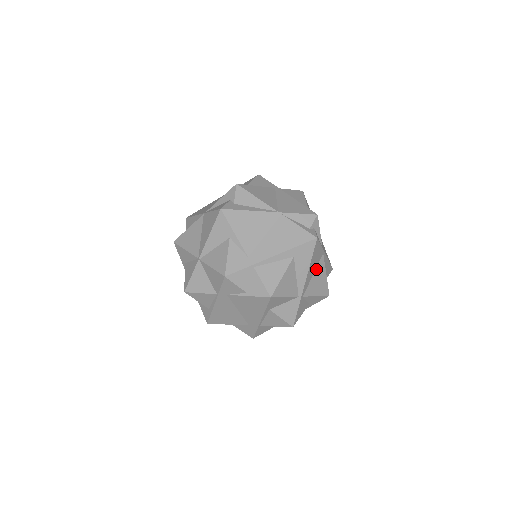
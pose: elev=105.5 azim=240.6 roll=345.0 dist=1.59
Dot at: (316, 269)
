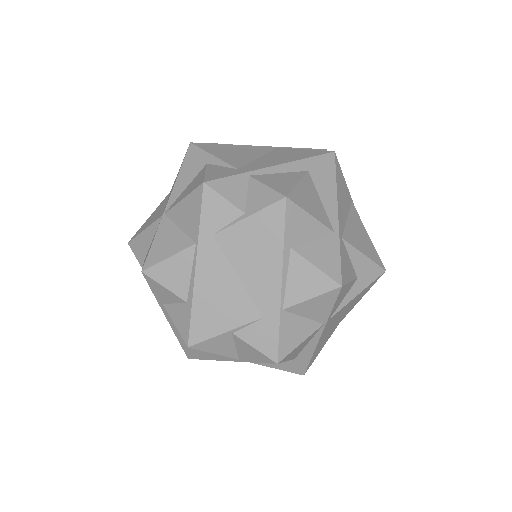
Dot at: (349, 215)
